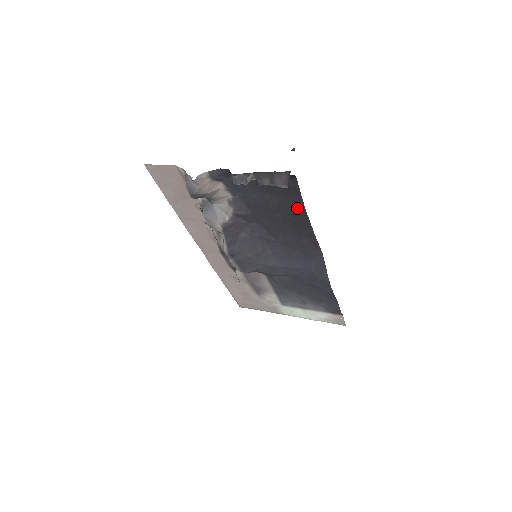
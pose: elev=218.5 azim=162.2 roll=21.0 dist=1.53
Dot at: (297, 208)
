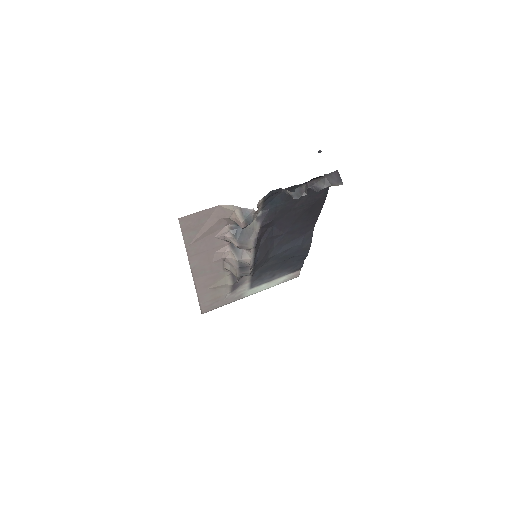
Dot at: (320, 198)
